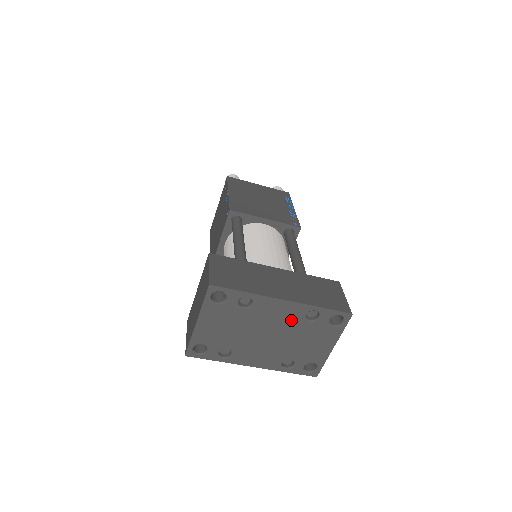
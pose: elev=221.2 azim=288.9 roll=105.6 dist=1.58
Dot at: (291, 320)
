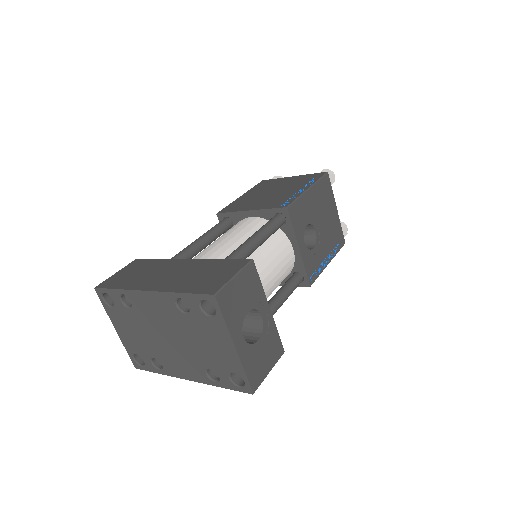
Dot at: (171, 315)
